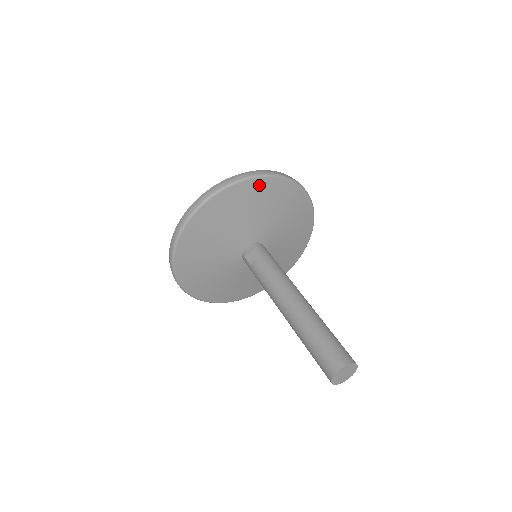
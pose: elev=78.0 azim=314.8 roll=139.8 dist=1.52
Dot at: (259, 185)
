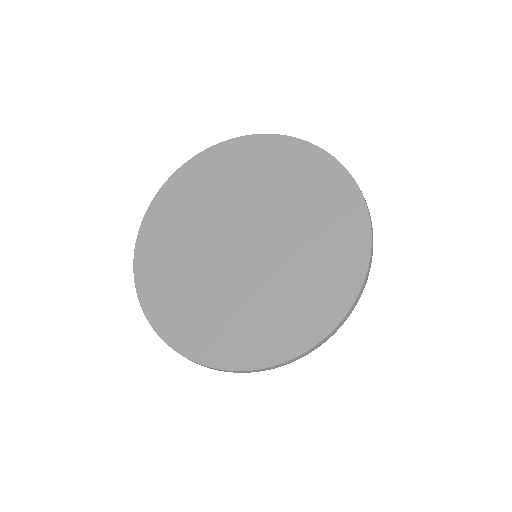
Dot at: occluded
